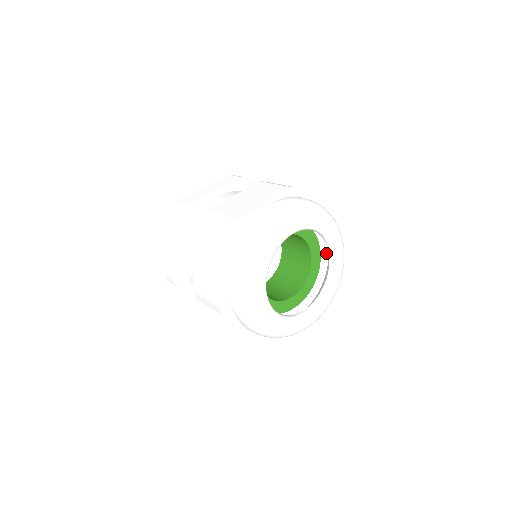
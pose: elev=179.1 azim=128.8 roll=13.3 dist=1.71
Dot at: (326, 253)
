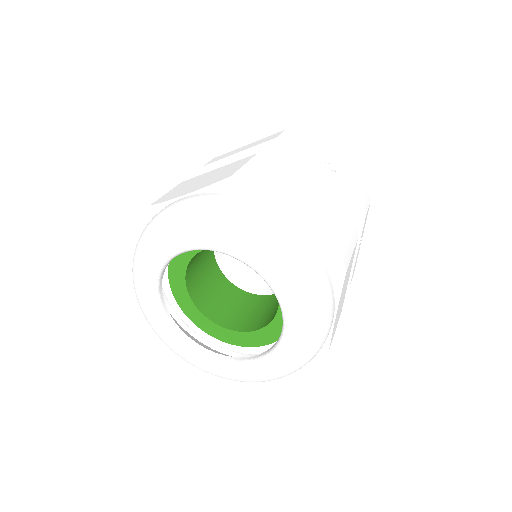
Dot at: occluded
